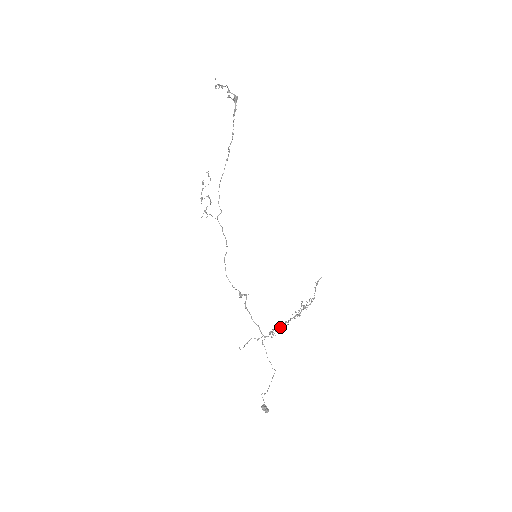
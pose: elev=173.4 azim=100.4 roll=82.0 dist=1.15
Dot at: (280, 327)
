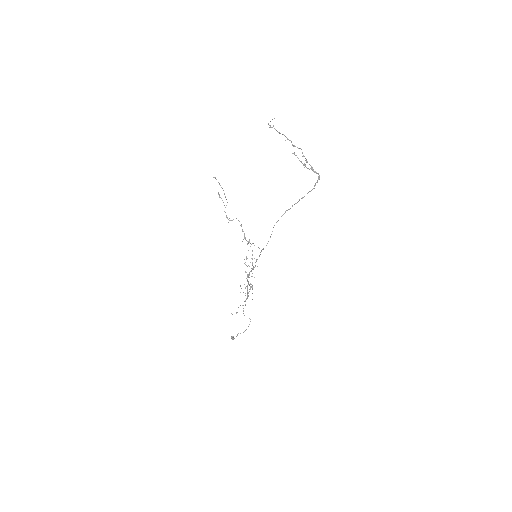
Dot at: (247, 290)
